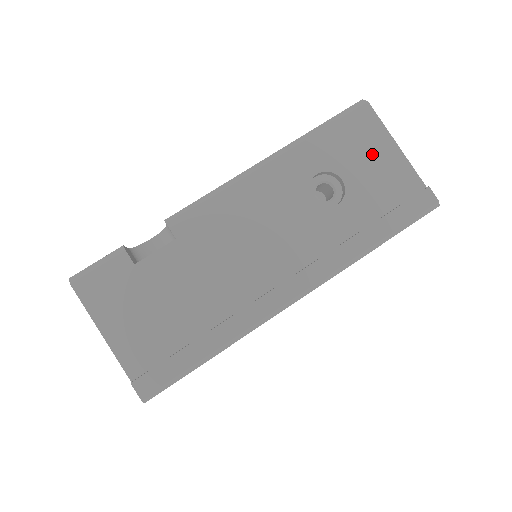
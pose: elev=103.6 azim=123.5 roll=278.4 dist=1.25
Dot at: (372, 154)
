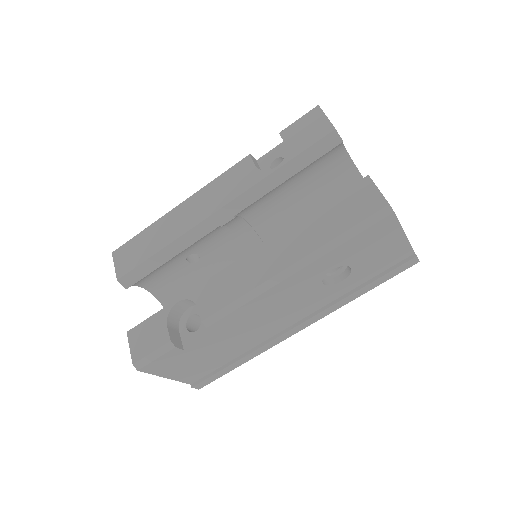
Dot at: (381, 246)
